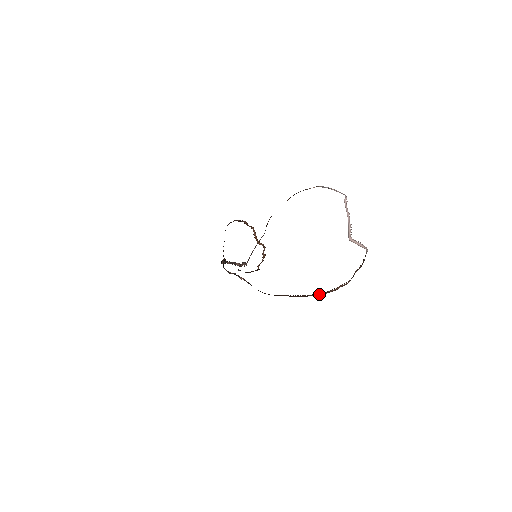
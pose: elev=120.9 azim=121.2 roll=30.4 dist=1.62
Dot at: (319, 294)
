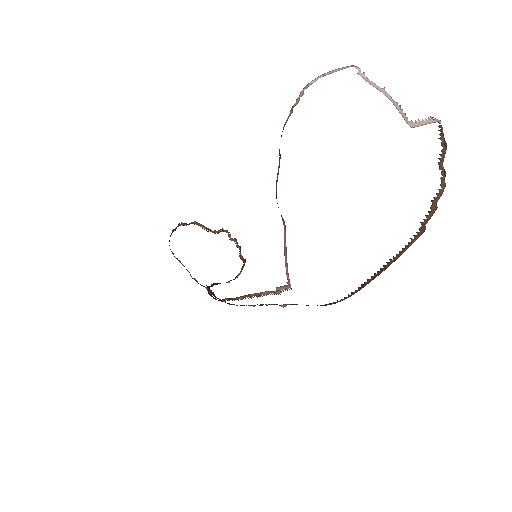
Dot at: (414, 237)
